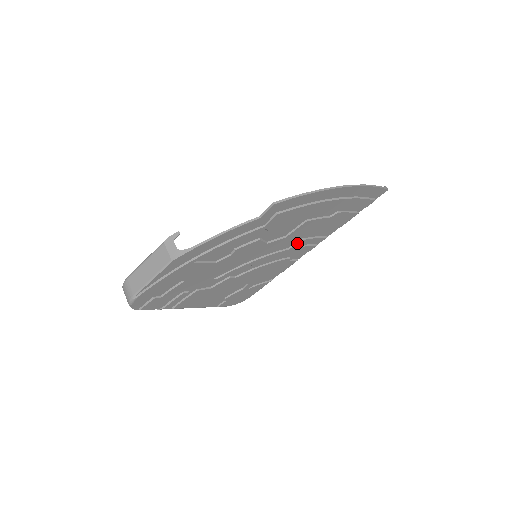
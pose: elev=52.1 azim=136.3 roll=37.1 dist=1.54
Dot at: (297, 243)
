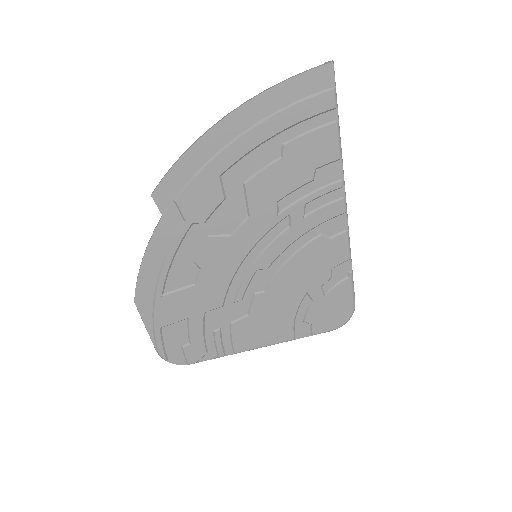
Dot at: (291, 213)
